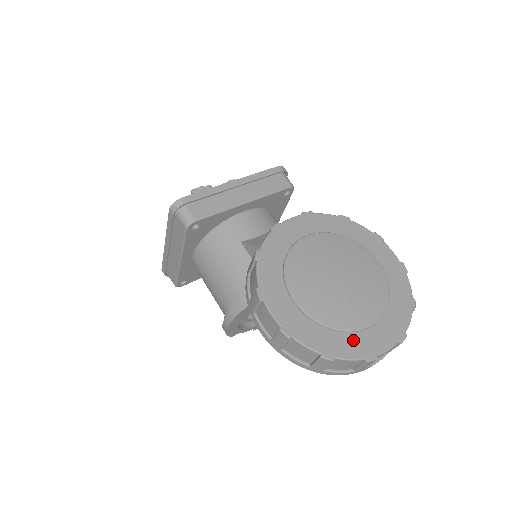
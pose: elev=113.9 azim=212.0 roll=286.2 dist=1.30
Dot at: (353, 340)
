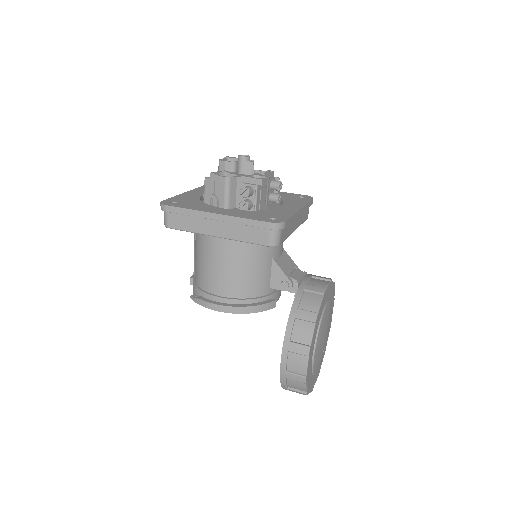
Dot at: (313, 380)
